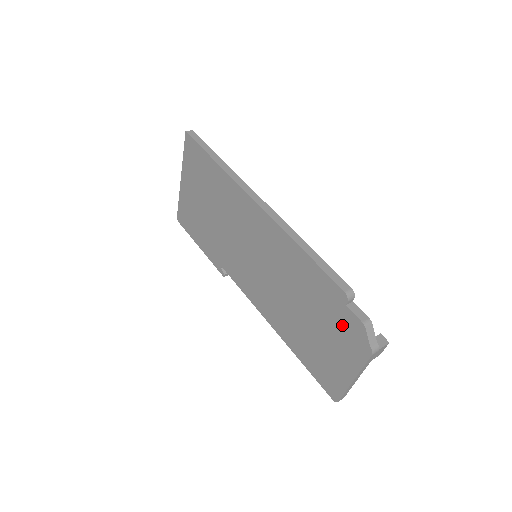
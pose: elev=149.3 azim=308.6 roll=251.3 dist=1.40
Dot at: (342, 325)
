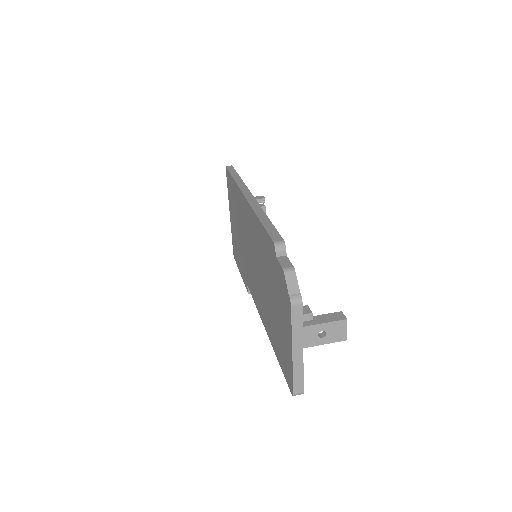
Dot at: (278, 284)
